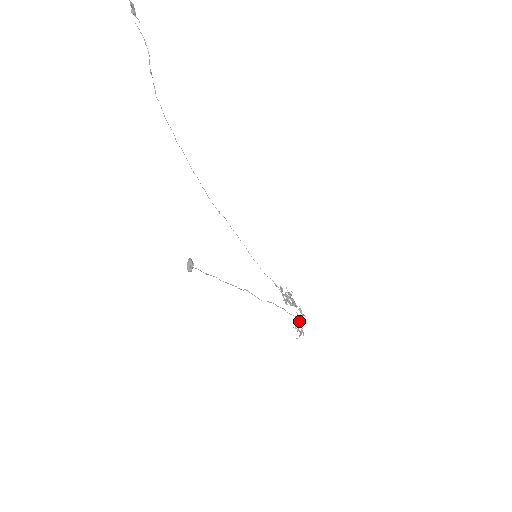
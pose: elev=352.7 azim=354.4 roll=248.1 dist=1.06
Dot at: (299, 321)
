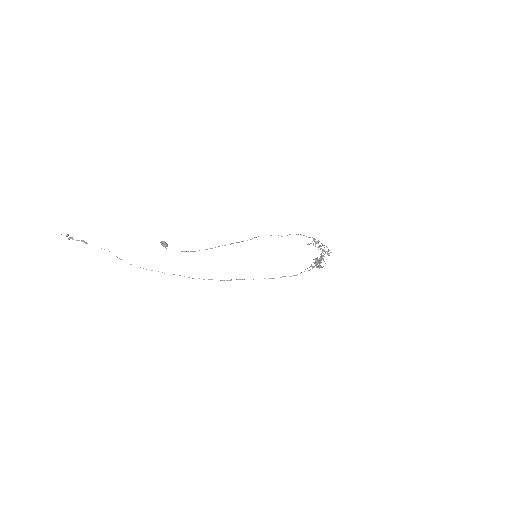
Dot at: occluded
